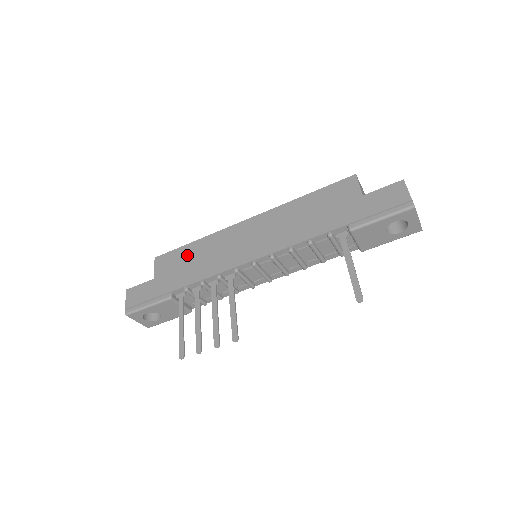
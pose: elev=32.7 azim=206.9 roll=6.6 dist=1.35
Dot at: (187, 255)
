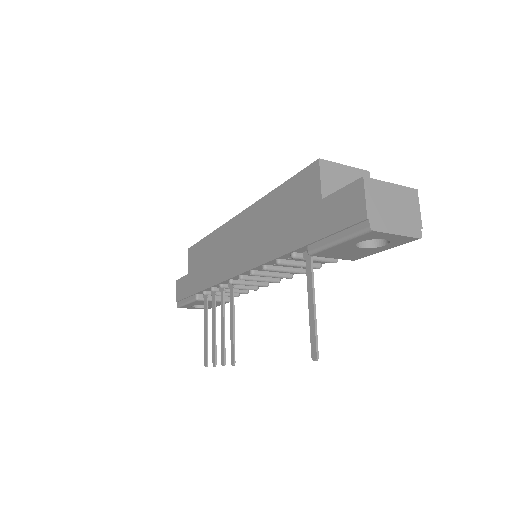
Dot at: (203, 253)
